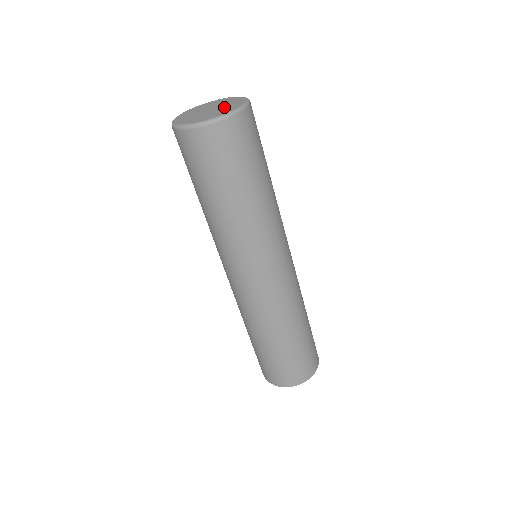
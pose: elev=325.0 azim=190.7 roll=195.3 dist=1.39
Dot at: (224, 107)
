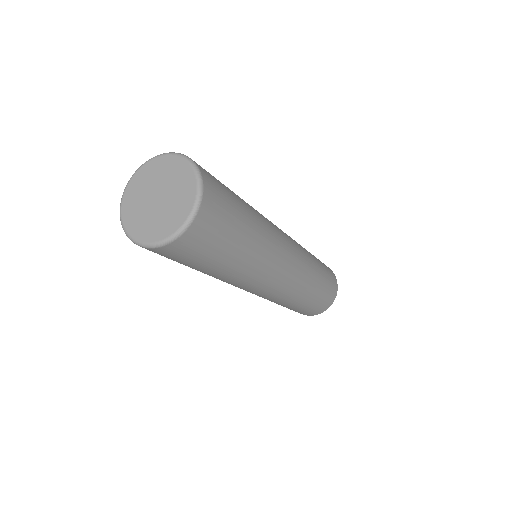
Dot at: (175, 194)
